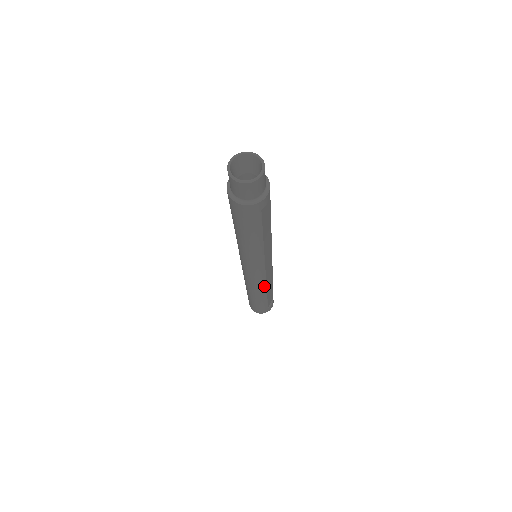
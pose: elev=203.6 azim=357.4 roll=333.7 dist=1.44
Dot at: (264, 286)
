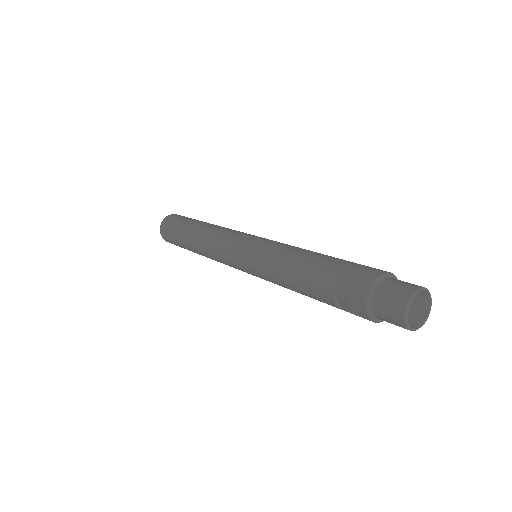
Dot at: occluded
